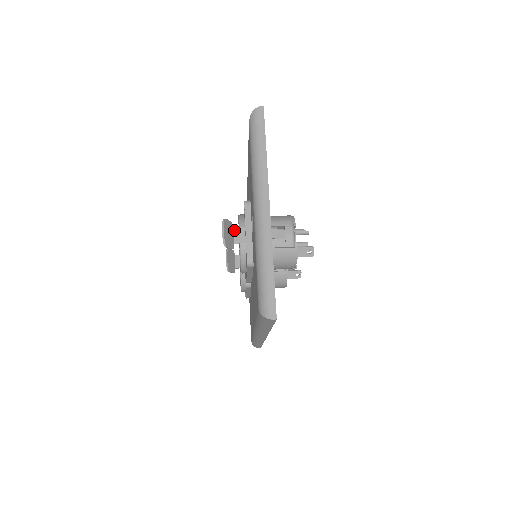
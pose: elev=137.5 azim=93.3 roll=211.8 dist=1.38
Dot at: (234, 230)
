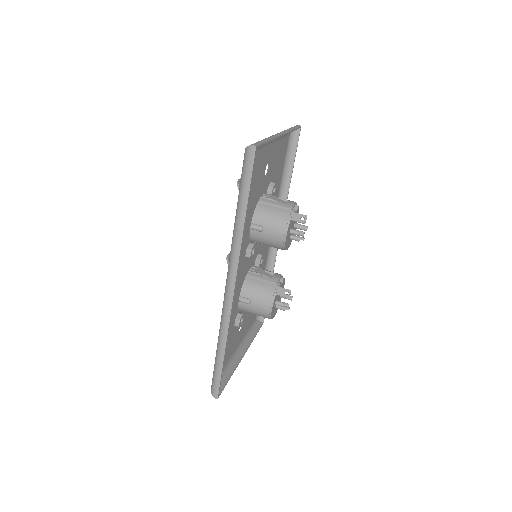
Dot at: occluded
